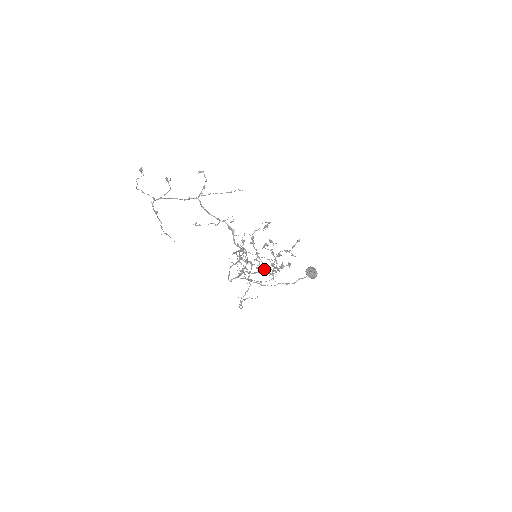
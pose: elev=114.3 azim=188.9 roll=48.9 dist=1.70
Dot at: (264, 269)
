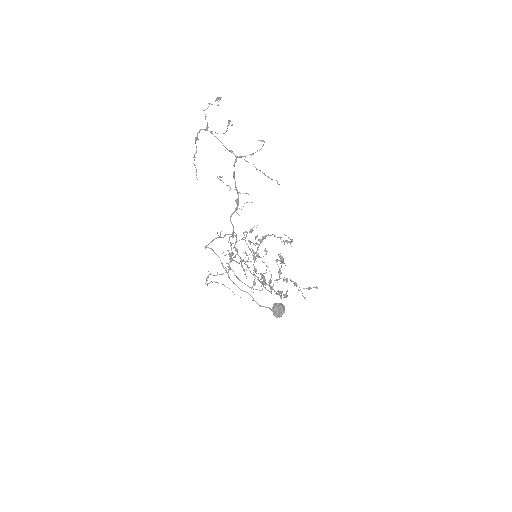
Dot at: occluded
